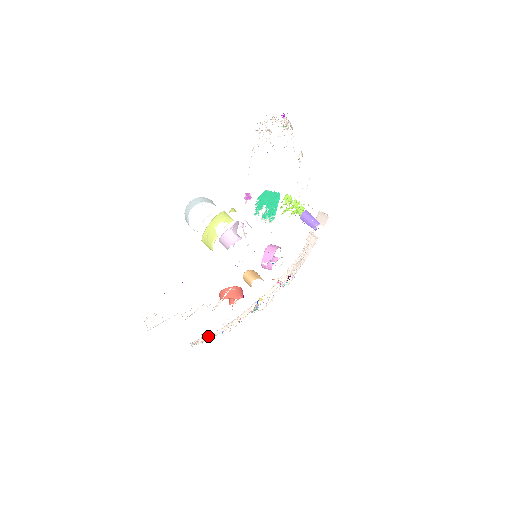
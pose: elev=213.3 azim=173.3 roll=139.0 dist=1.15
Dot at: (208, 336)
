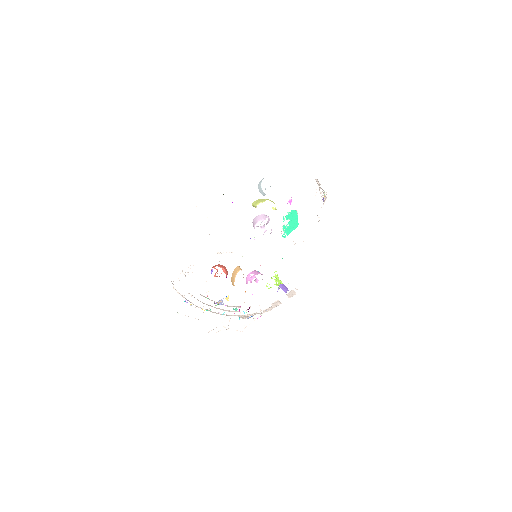
Dot at: occluded
